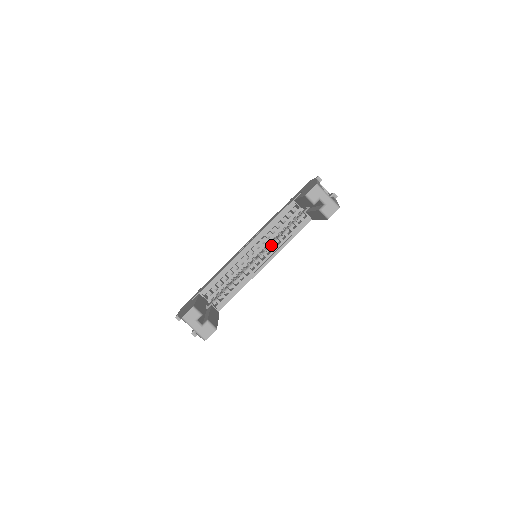
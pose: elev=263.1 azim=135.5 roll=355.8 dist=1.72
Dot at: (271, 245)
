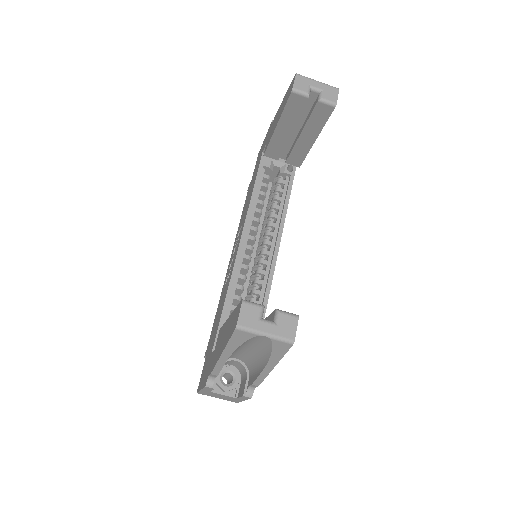
Dot at: occluded
